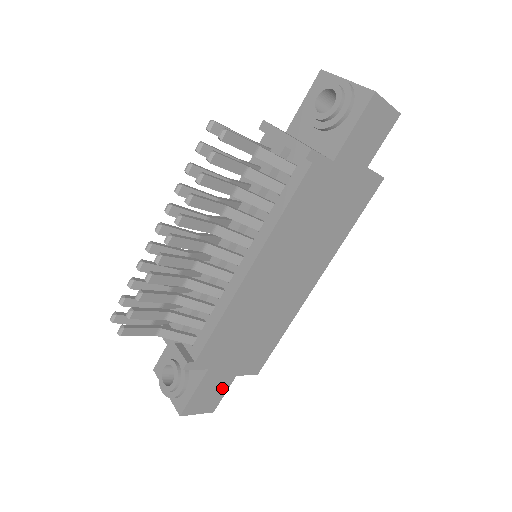
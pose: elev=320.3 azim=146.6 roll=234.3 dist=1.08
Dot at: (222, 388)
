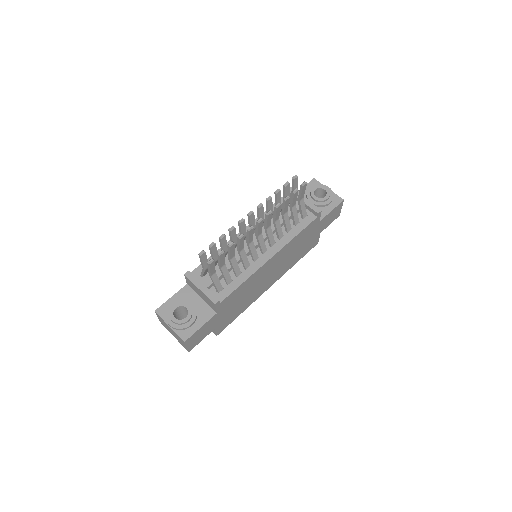
Dot at: (206, 334)
